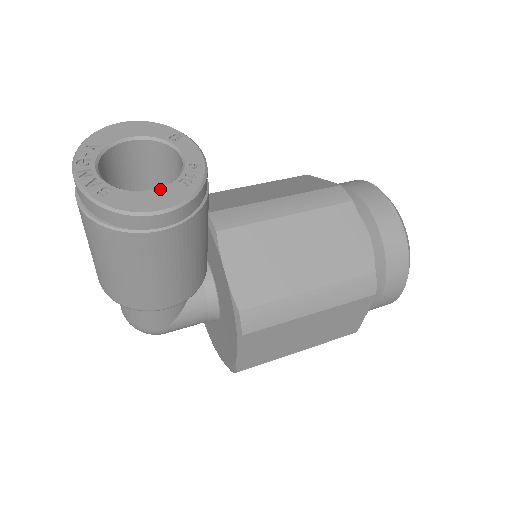
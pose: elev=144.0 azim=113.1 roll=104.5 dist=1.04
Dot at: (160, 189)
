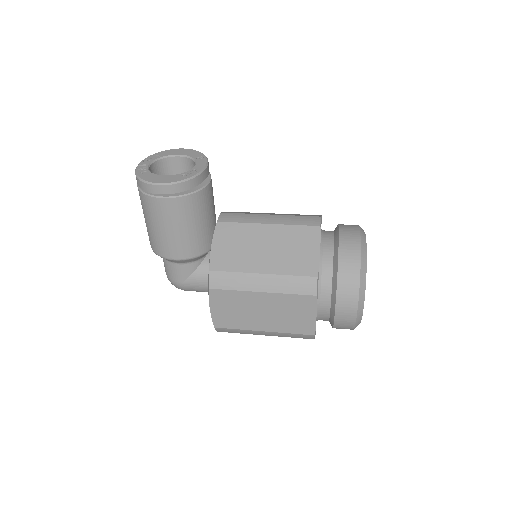
Dot at: (169, 176)
